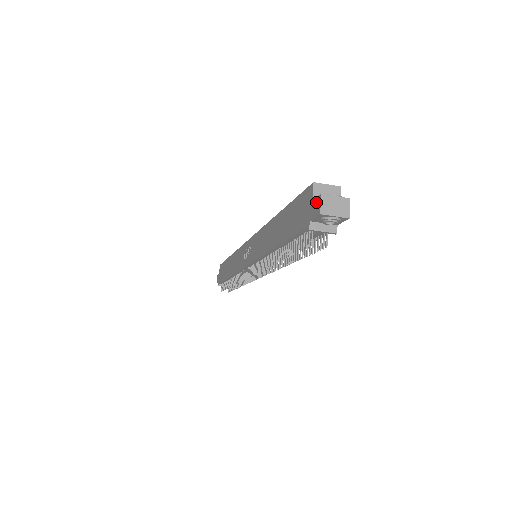
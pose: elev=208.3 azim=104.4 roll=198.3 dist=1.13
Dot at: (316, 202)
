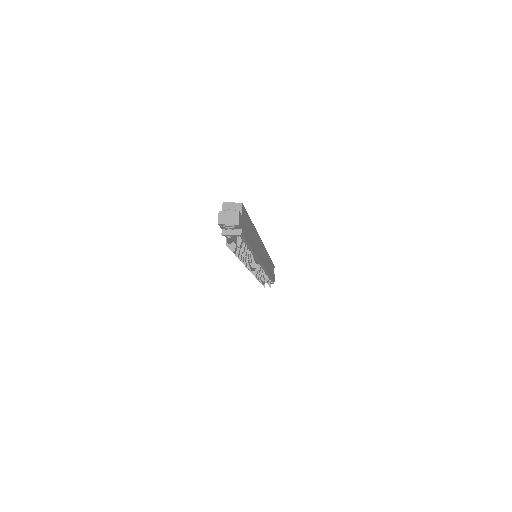
Dot at: (220, 216)
